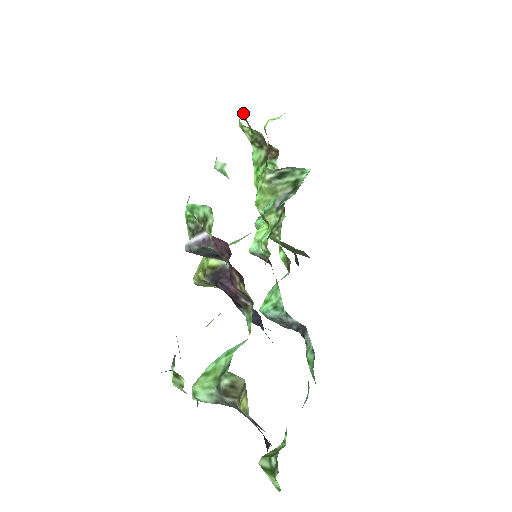
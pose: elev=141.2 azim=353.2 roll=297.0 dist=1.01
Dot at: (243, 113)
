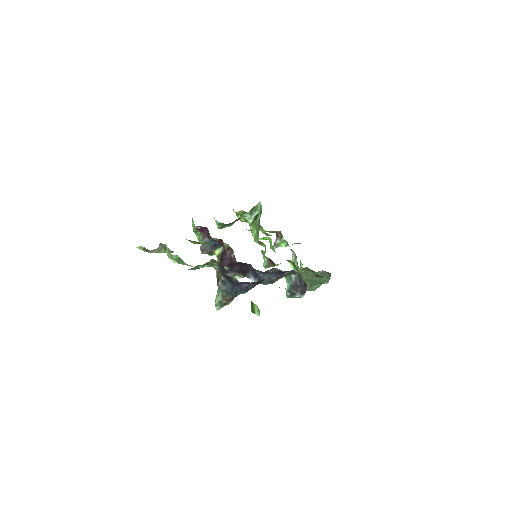
Dot at: occluded
